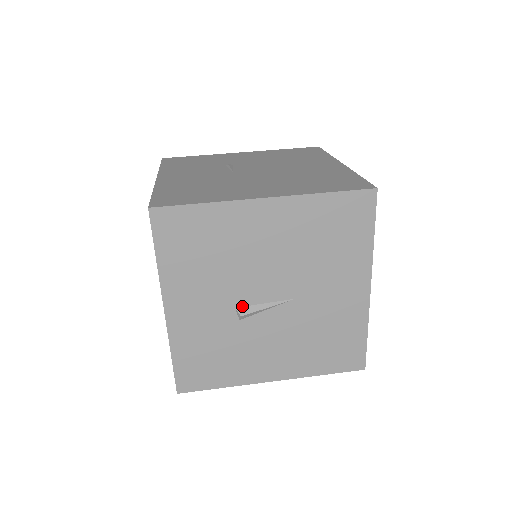
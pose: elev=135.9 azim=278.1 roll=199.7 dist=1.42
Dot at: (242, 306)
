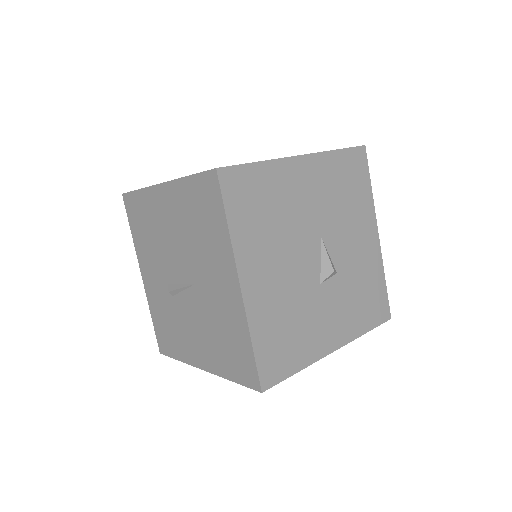
Dot at: (171, 283)
